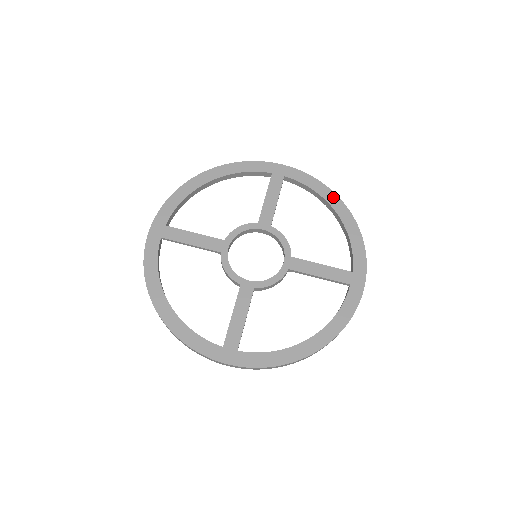
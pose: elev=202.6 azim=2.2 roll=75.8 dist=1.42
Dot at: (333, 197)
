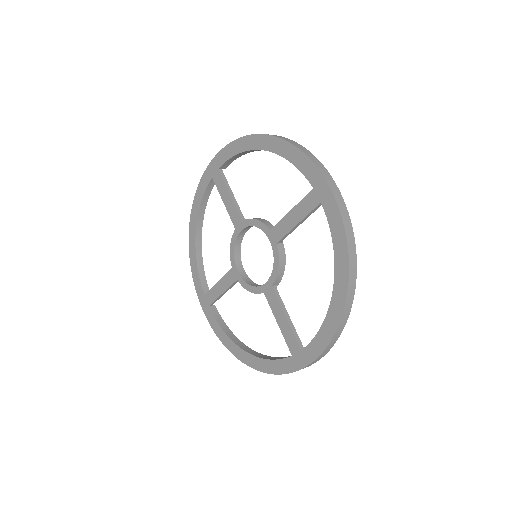
Dot at: (252, 140)
